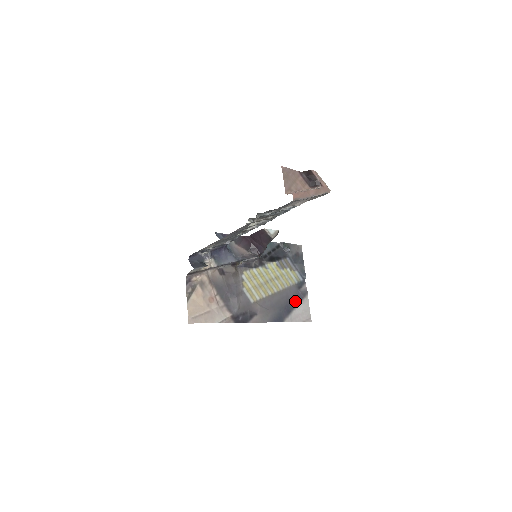
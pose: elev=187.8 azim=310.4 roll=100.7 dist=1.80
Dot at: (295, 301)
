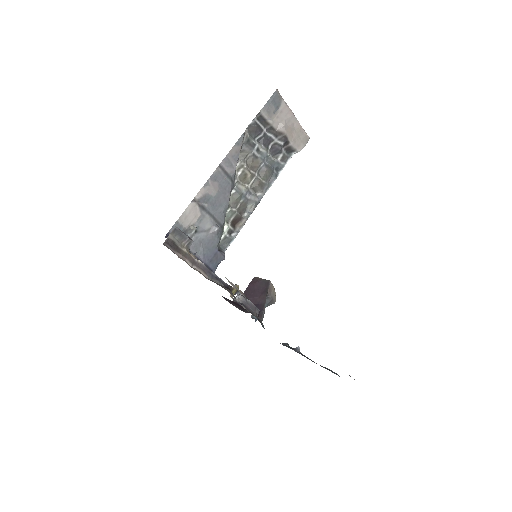
Dot at: occluded
